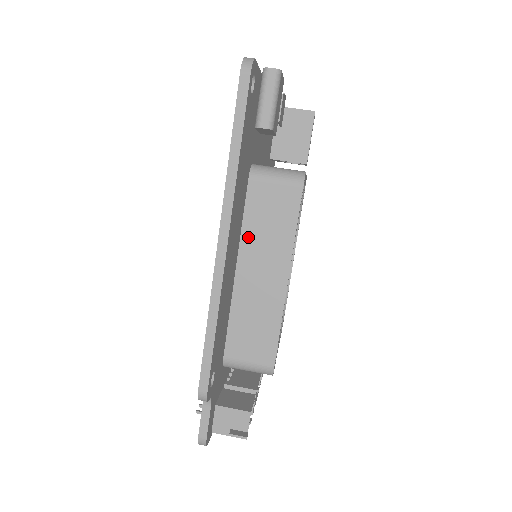
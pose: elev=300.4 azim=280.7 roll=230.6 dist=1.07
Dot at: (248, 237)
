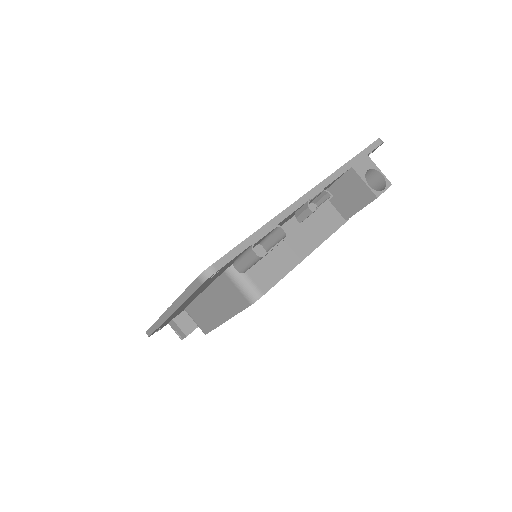
Dot at: (213, 289)
